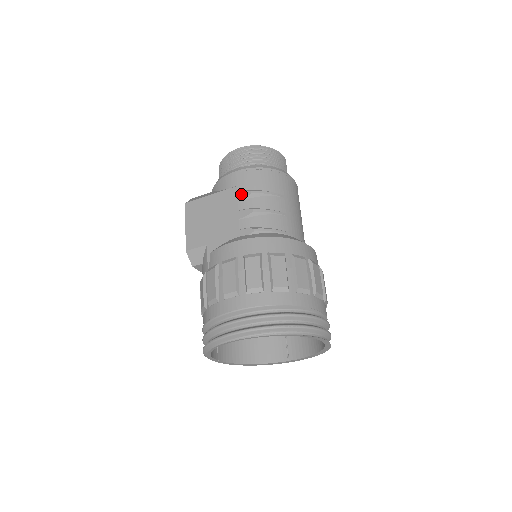
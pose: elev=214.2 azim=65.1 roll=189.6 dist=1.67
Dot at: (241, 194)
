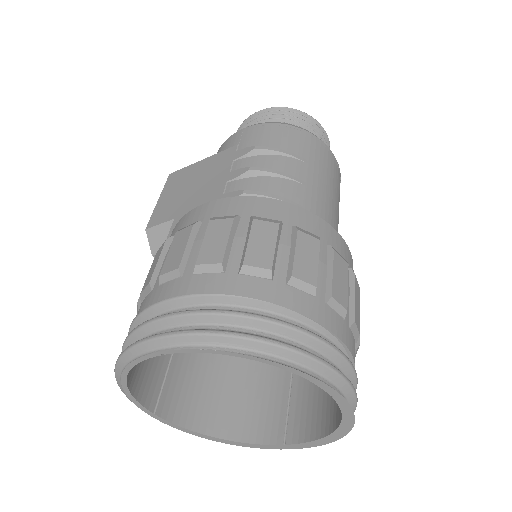
Dot at: (240, 151)
